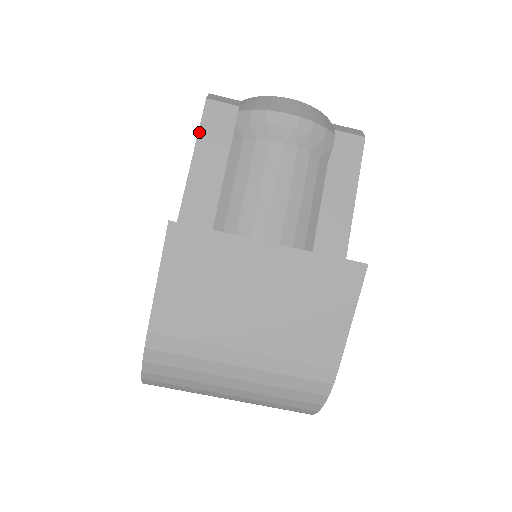
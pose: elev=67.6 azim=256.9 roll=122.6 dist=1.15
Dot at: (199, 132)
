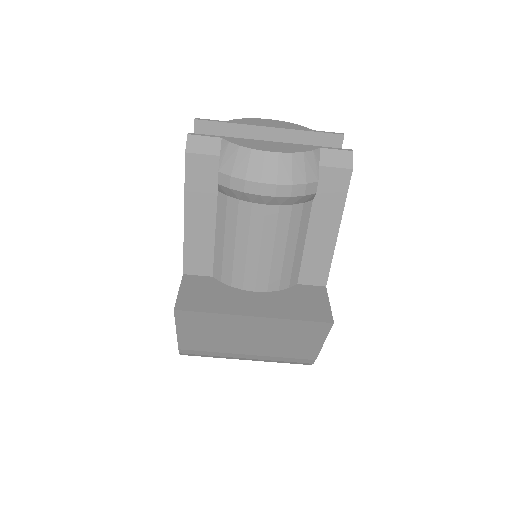
Dot at: (185, 187)
